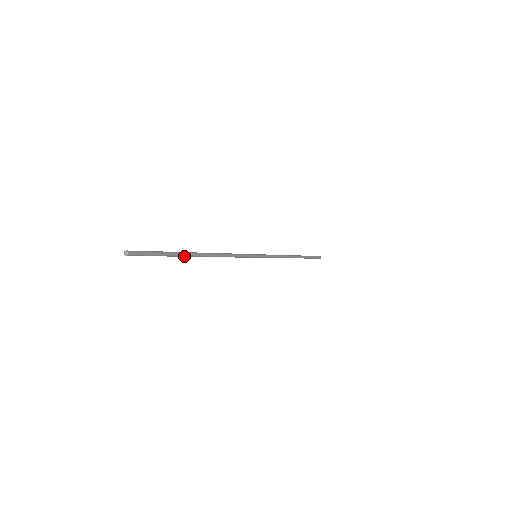
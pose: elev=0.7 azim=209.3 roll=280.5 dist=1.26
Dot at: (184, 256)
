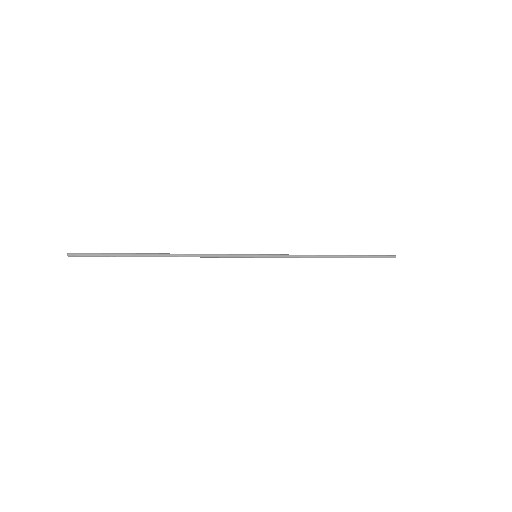
Dot at: (140, 256)
